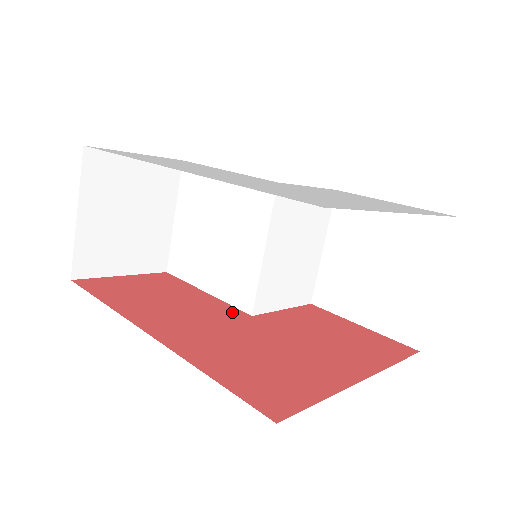
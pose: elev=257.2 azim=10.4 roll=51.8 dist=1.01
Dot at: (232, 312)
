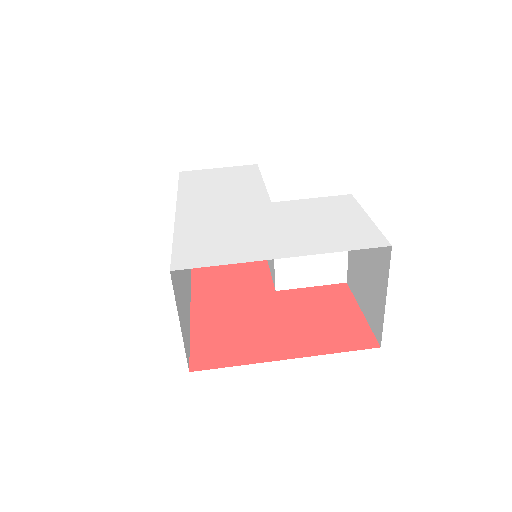
Dot at: (264, 286)
